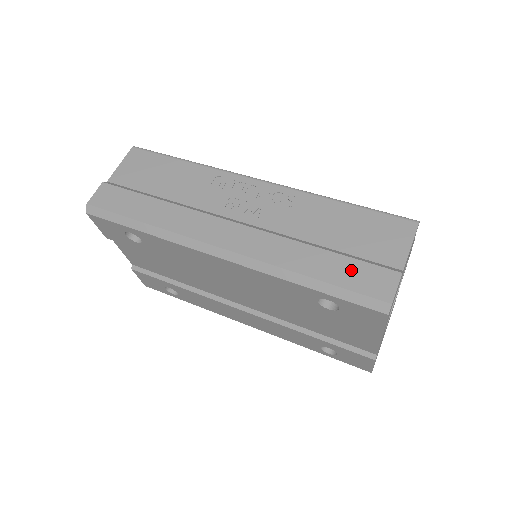
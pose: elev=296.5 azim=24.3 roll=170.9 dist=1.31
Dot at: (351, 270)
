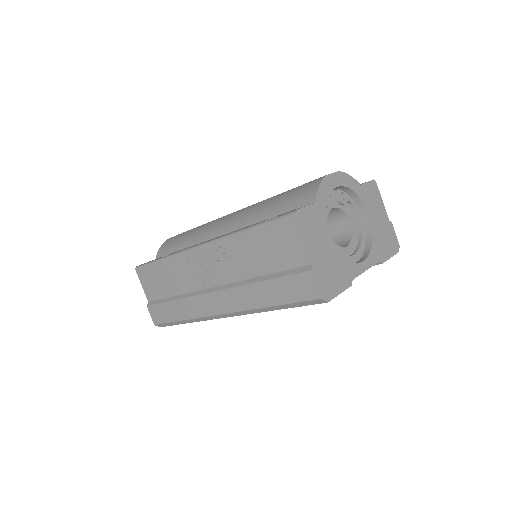
Dot at: (286, 287)
